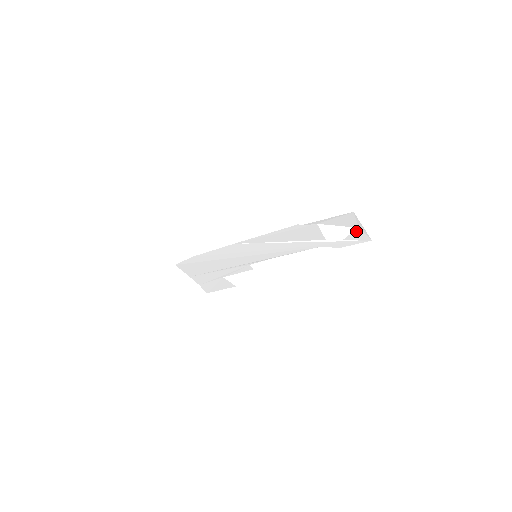
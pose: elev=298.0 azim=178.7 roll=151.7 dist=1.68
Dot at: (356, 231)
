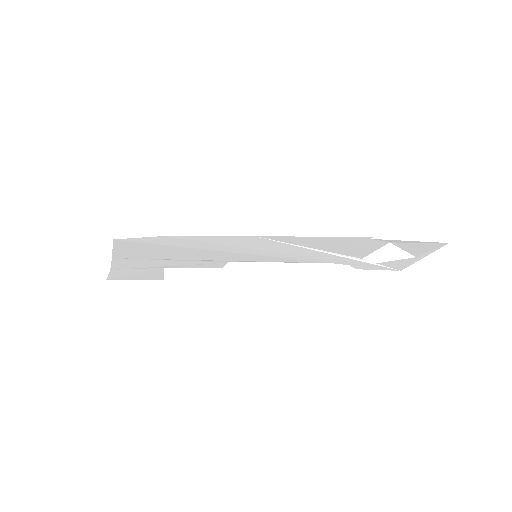
Dot at: (406, 259)
